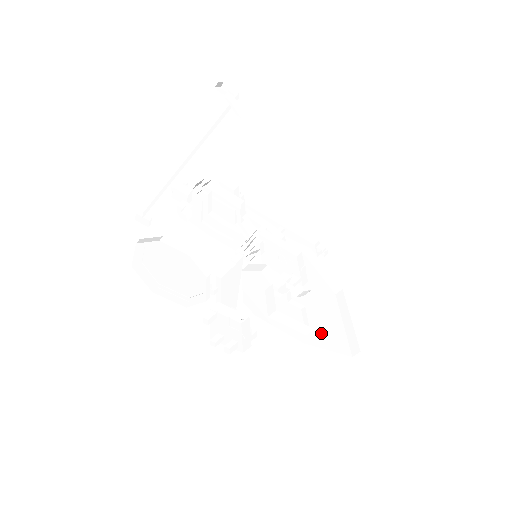
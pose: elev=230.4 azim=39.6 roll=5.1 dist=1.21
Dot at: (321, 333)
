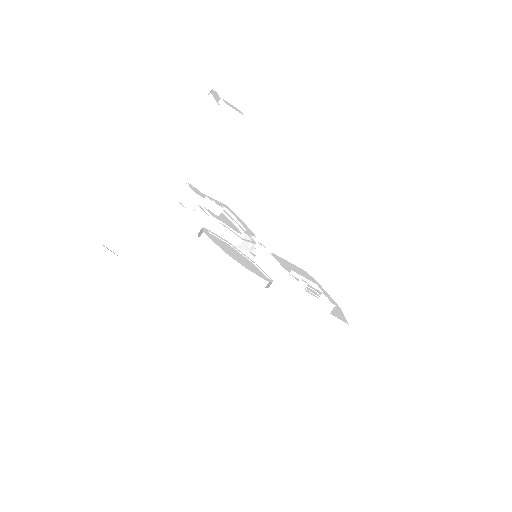
Dot at: occluded
